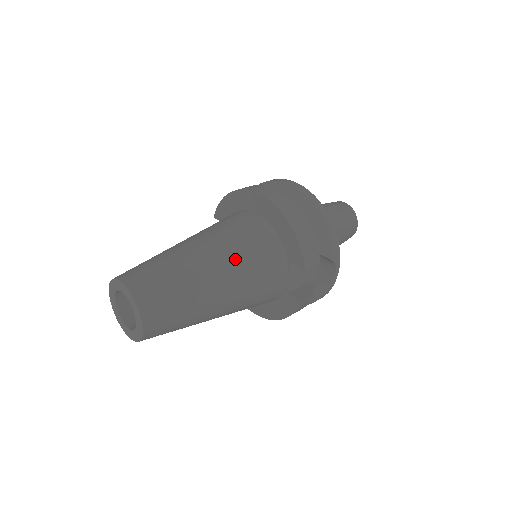
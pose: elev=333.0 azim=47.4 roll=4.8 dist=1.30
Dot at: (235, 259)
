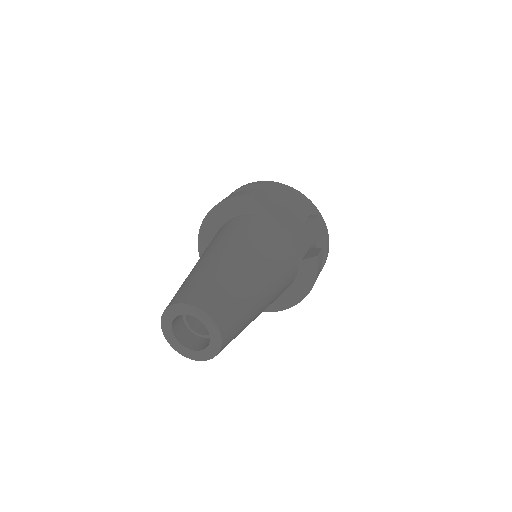
Dot at: (247, 245)
